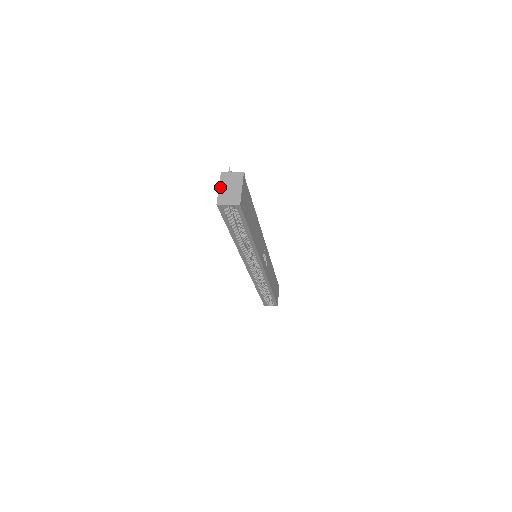
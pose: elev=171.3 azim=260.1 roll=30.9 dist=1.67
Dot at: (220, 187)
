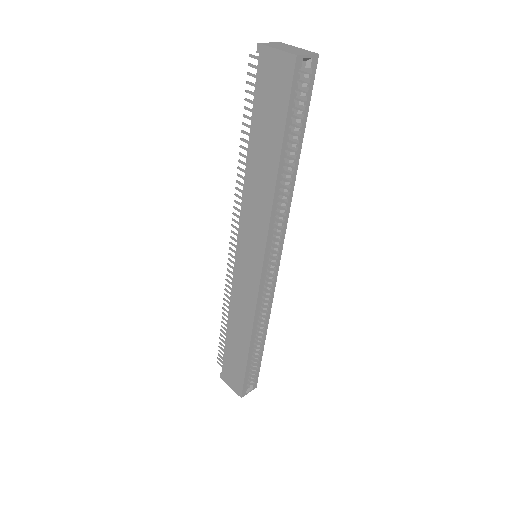
Dot at: (277, 48)
